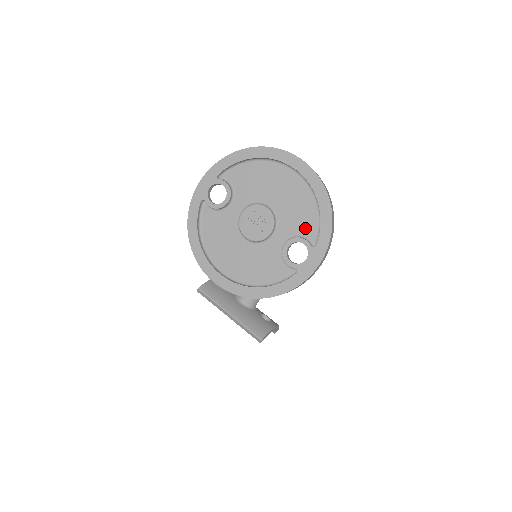
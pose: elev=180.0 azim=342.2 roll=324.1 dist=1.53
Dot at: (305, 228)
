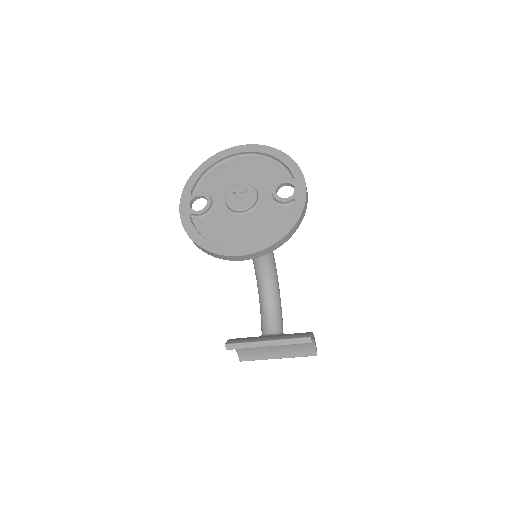
Dot at: (277, 177)
